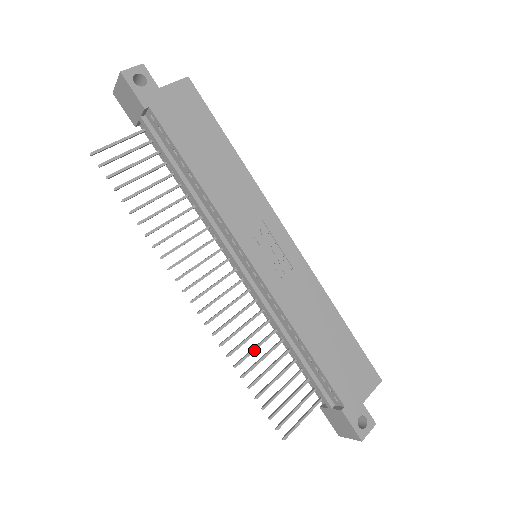
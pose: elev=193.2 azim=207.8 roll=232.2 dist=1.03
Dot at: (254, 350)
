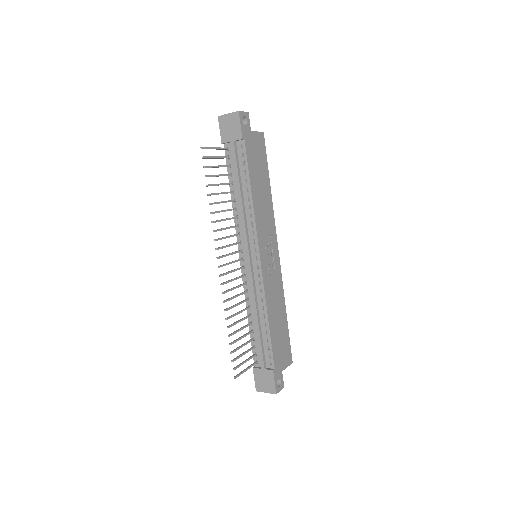
Dot at: (237, 314)
